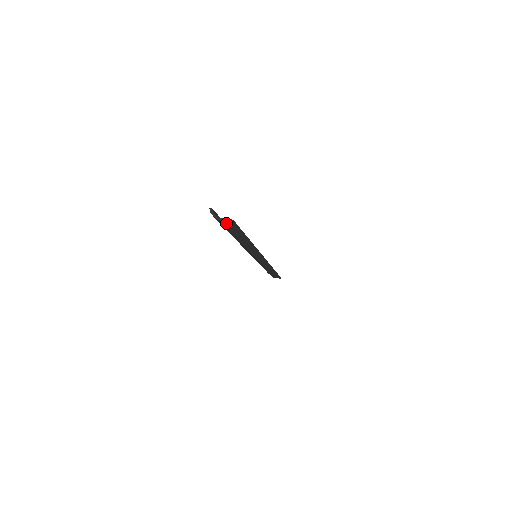
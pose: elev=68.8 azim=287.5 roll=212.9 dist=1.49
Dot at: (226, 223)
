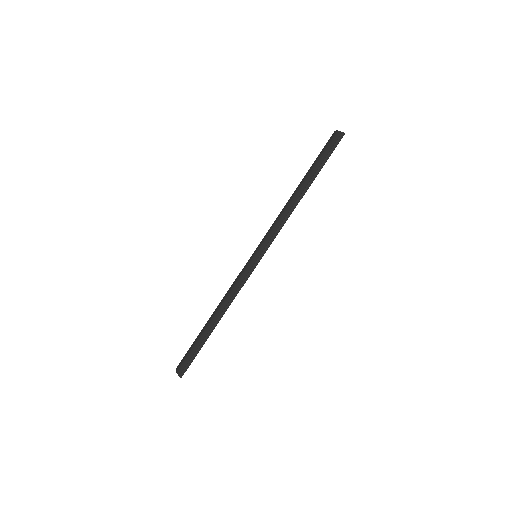
Dot at: (336, 138)
